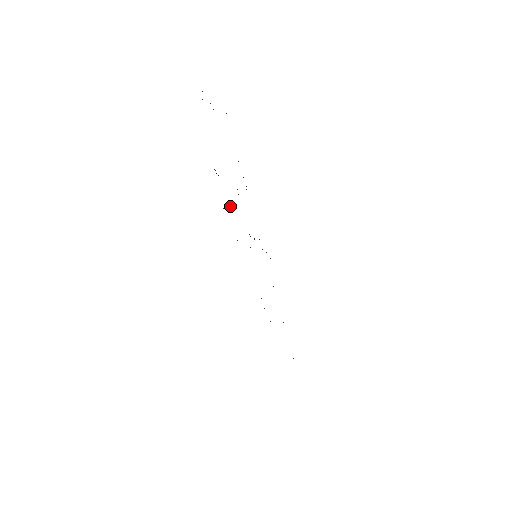
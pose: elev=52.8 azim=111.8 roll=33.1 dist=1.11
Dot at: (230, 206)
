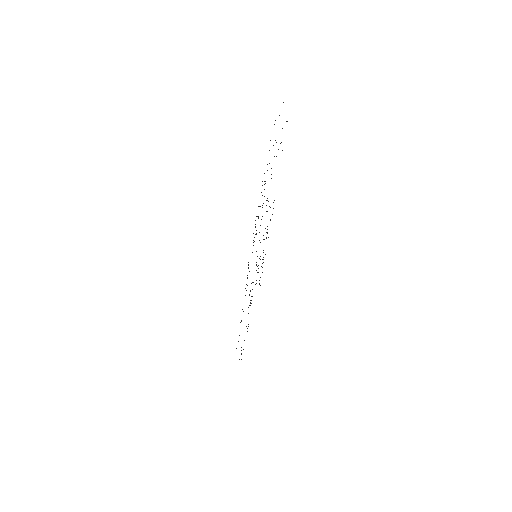
Dot at: occluded
